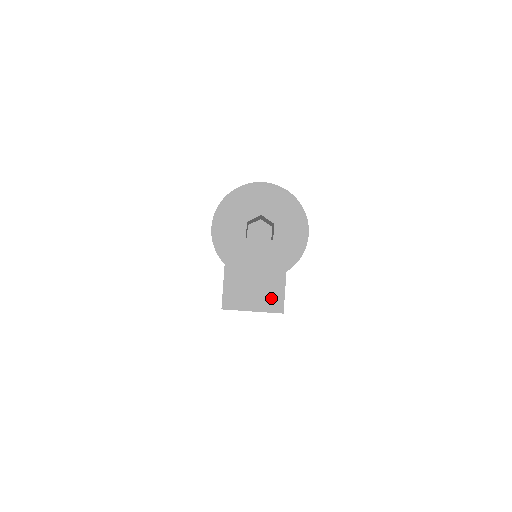
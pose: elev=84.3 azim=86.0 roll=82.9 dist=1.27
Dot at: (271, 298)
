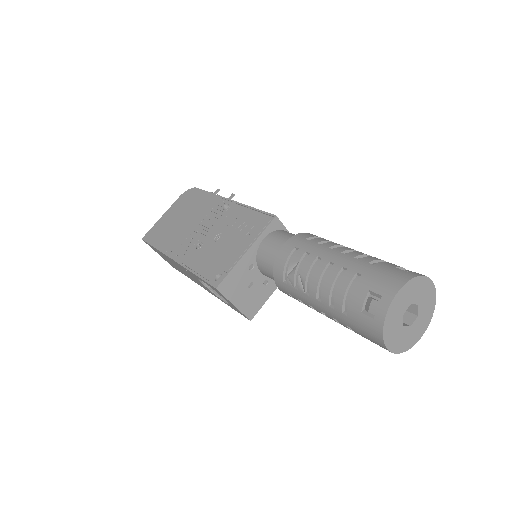
Dot at: (253, 303)
